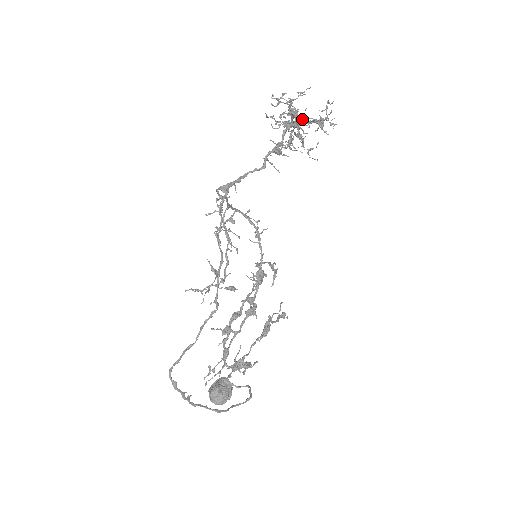
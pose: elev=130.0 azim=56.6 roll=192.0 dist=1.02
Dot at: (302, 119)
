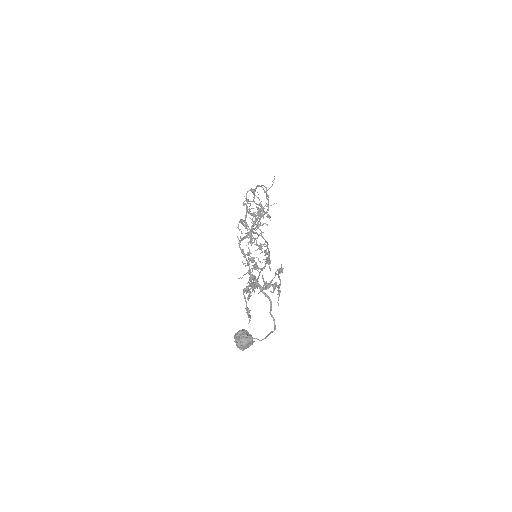
Dot at: occluded
